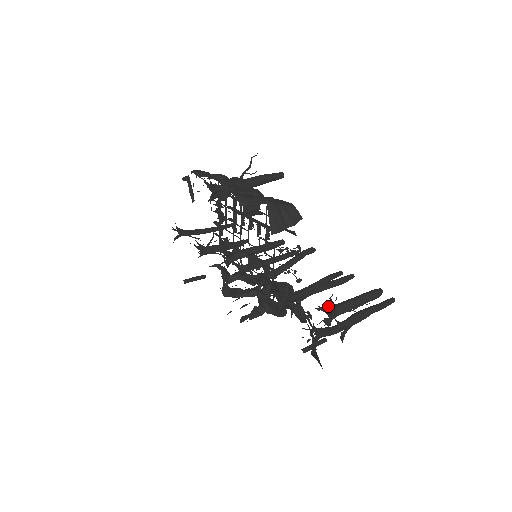
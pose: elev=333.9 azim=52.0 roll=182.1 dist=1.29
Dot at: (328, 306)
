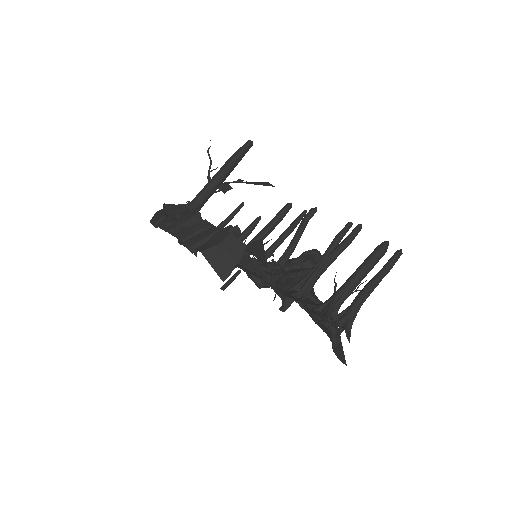
Dot at: (326, 301)
